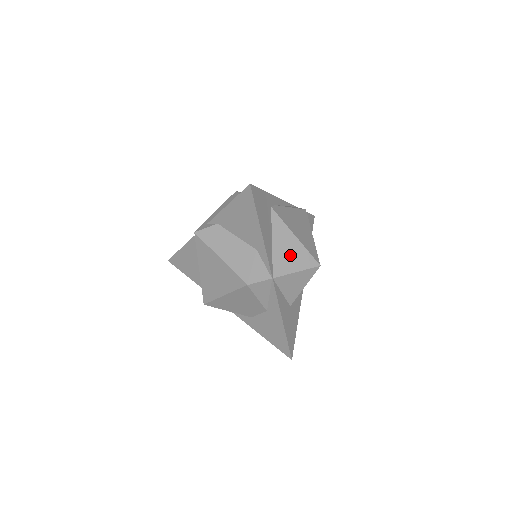
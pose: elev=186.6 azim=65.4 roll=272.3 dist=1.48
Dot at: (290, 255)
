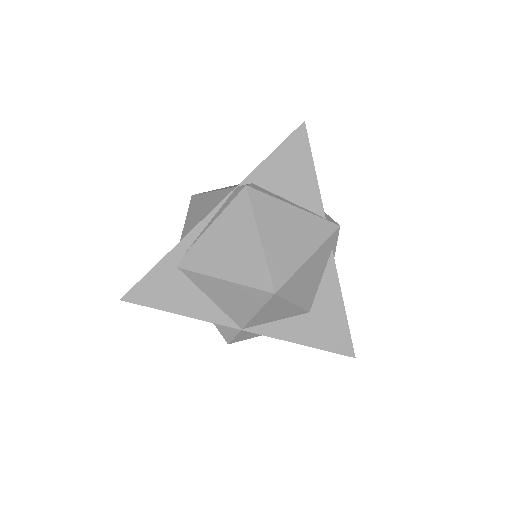
Dot at: (236, 301)
